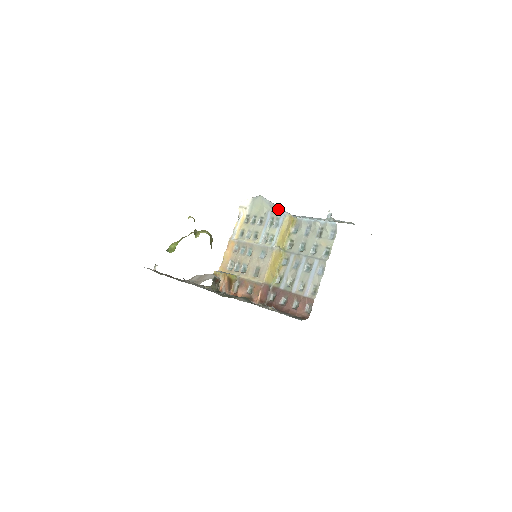
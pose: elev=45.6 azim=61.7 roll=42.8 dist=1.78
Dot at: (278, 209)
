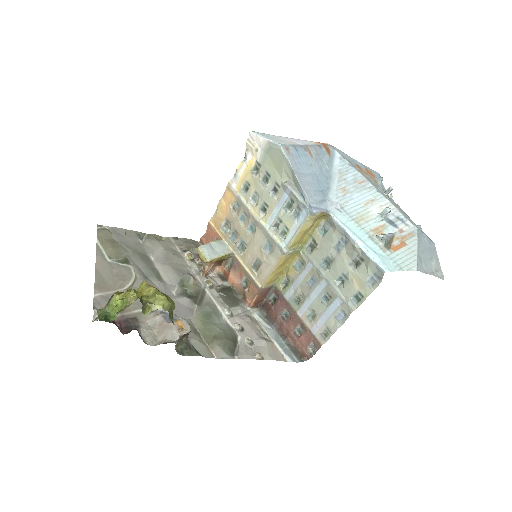
Dot at: (302, 194)
